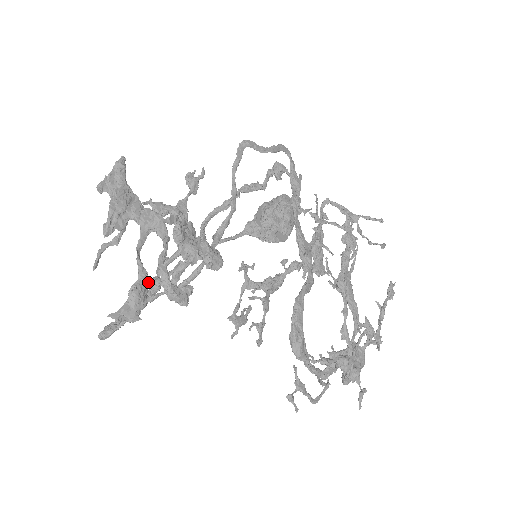
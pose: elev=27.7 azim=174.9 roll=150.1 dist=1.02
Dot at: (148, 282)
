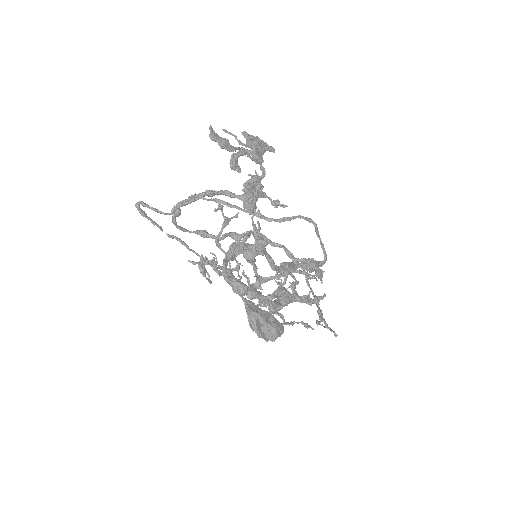
Dot at: (232, 150)
